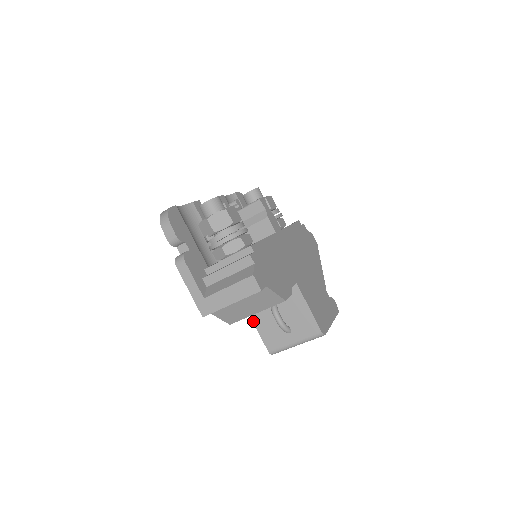
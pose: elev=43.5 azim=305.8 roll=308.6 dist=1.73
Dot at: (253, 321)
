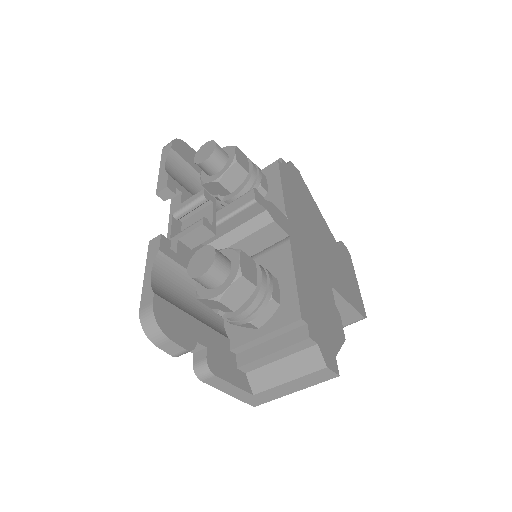
Dot at: occluded
